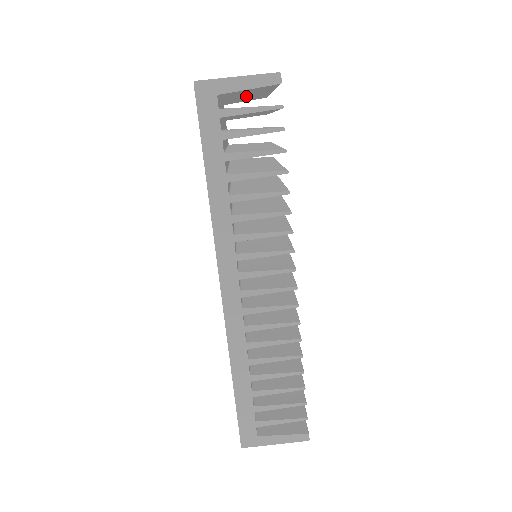
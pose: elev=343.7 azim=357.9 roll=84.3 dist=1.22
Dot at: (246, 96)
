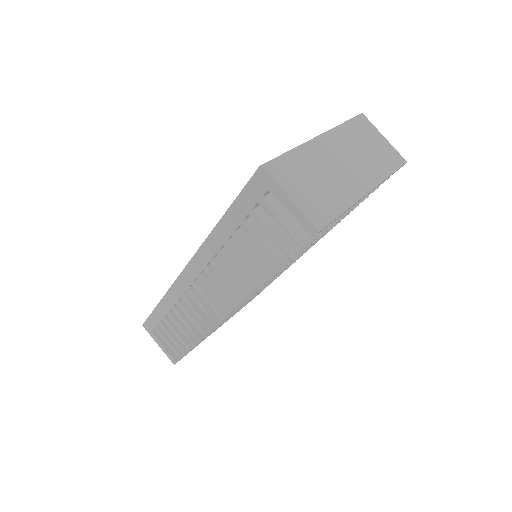
Dot at: occluded
